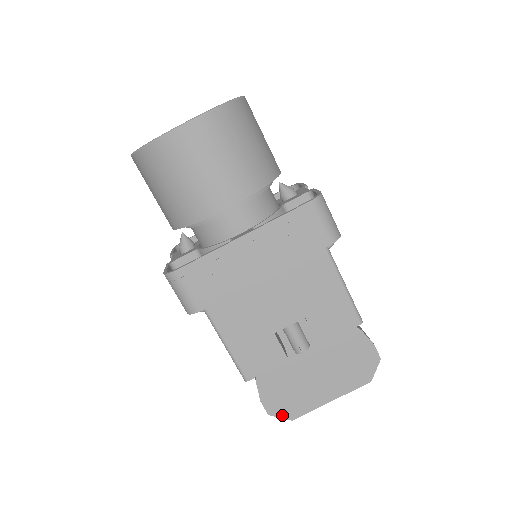
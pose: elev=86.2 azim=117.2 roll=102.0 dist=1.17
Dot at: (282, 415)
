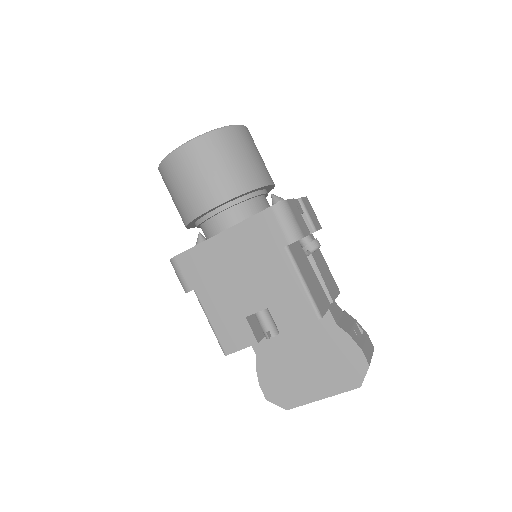
Dot at: (278, 402)
